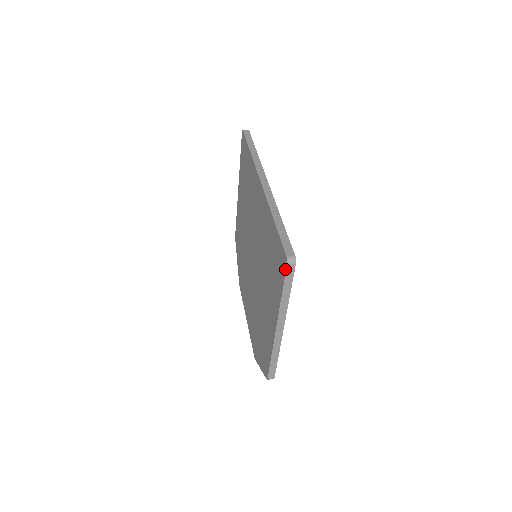
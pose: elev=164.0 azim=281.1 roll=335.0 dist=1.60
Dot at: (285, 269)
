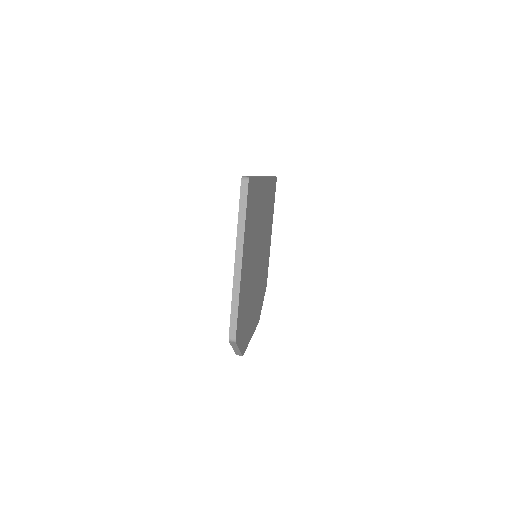
Dot at: (240, 188)
